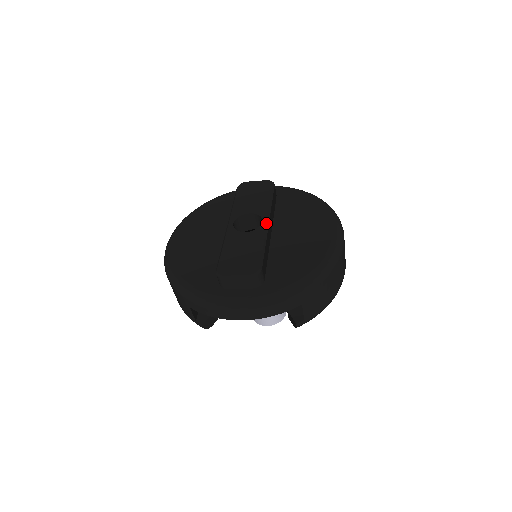
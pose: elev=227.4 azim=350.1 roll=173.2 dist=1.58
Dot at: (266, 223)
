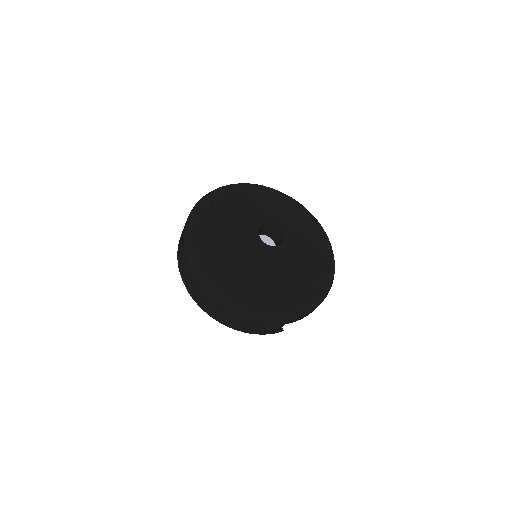
Dot at: (282, 228)
